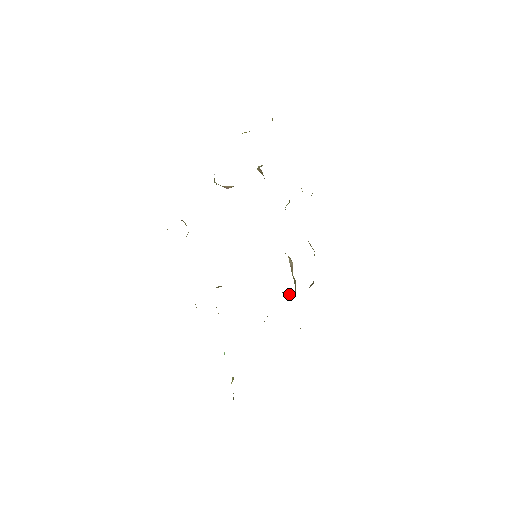
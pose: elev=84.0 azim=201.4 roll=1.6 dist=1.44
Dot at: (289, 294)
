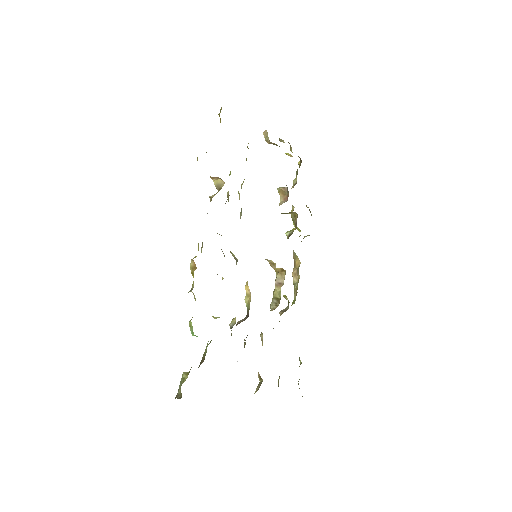
Dot at: occluded
